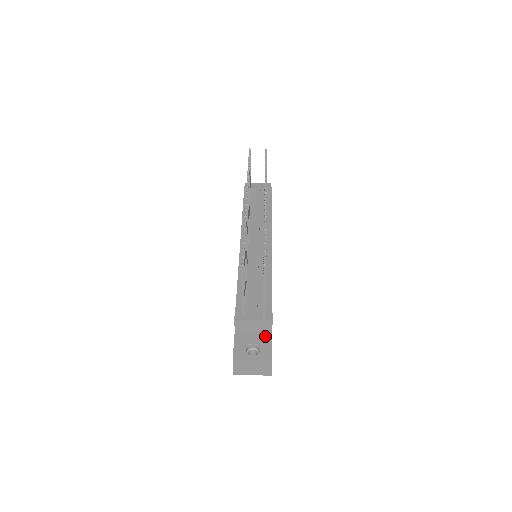
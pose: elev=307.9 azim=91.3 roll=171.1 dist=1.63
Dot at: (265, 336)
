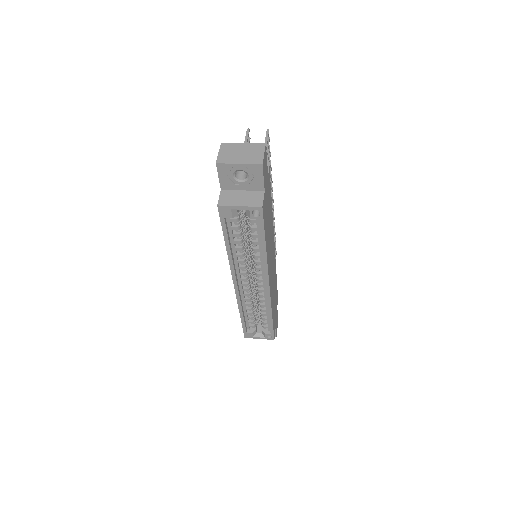
Dot at: occluded
